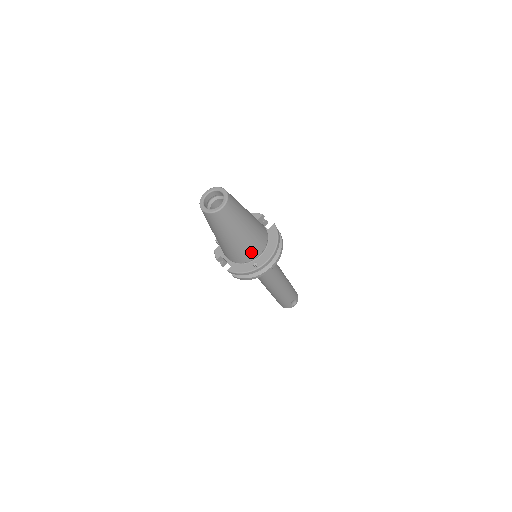
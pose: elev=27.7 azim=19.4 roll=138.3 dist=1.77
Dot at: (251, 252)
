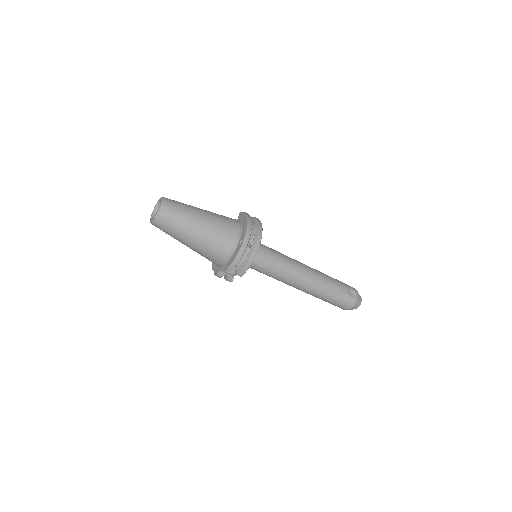
Dot at: (228, 235)
